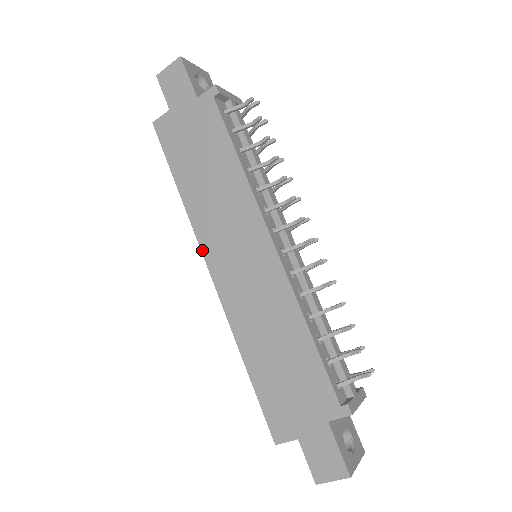
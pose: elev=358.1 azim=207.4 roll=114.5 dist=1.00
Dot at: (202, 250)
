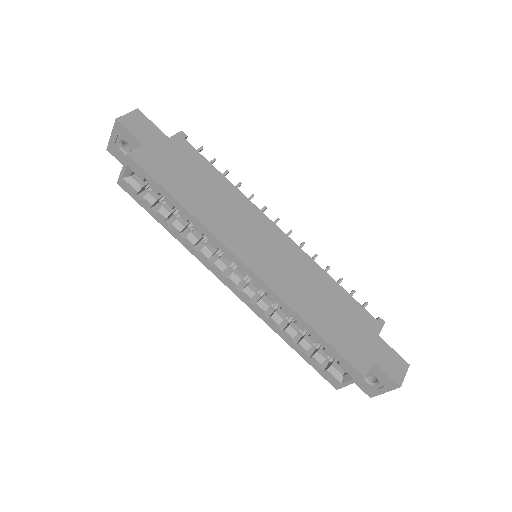
Dot at: (230, 249)
